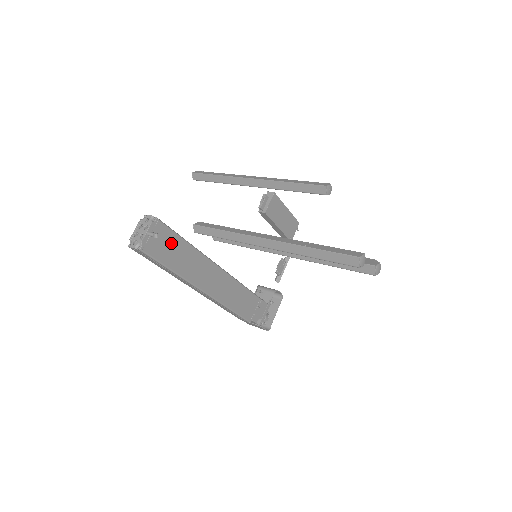
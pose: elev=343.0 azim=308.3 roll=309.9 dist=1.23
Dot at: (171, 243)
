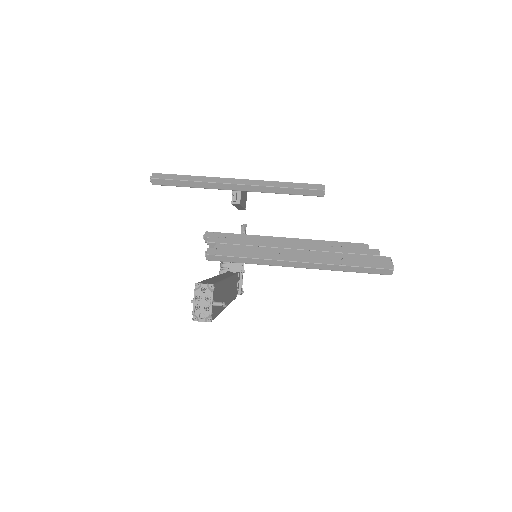
Dot at: (218, 294)
